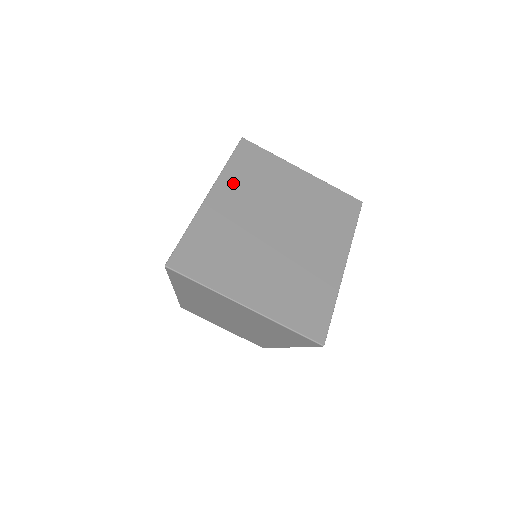
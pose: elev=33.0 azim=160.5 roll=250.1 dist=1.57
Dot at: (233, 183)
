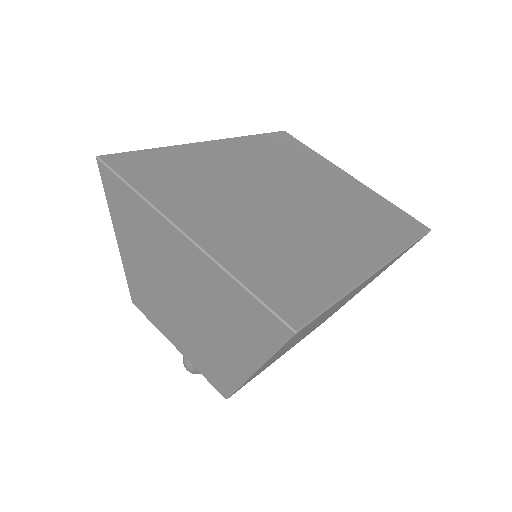
Dot at: (249, 147)
